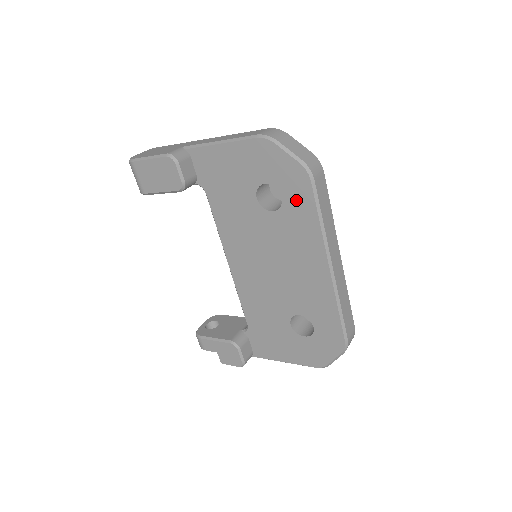
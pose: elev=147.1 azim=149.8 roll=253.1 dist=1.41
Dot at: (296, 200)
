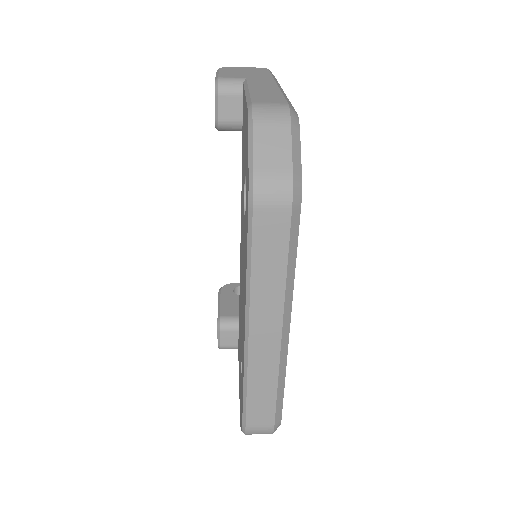
Dot at: (246, 220)
